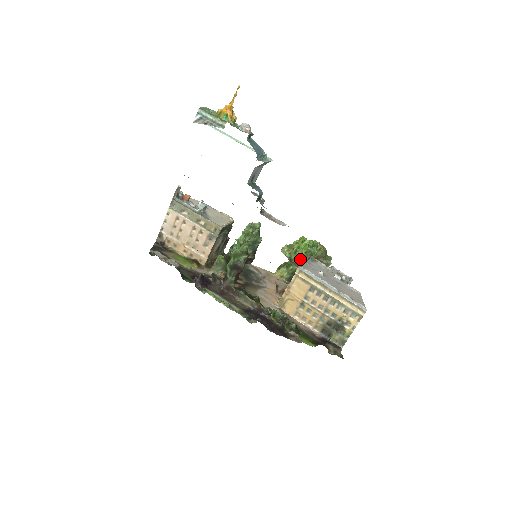
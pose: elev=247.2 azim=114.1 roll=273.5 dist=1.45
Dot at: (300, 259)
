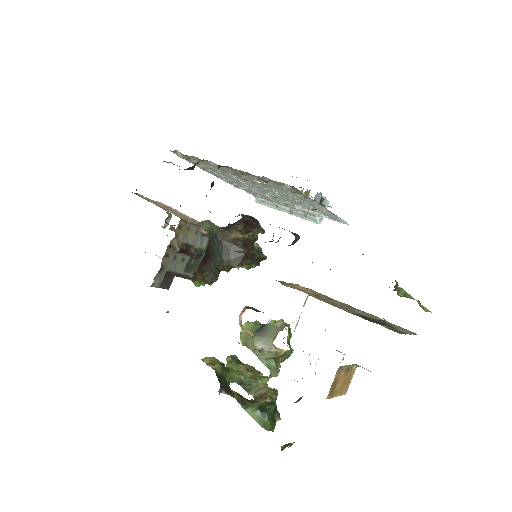
Dot at: (284, 322)
